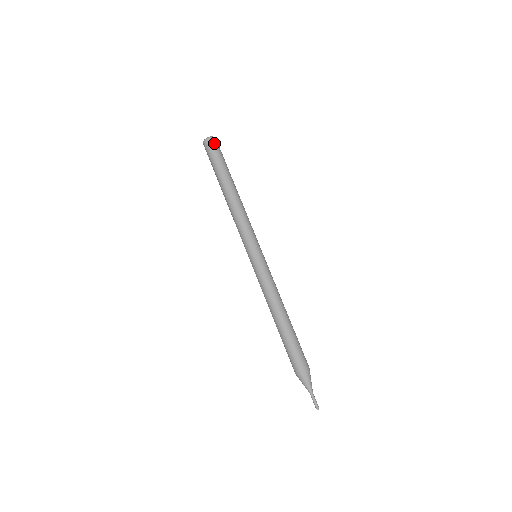
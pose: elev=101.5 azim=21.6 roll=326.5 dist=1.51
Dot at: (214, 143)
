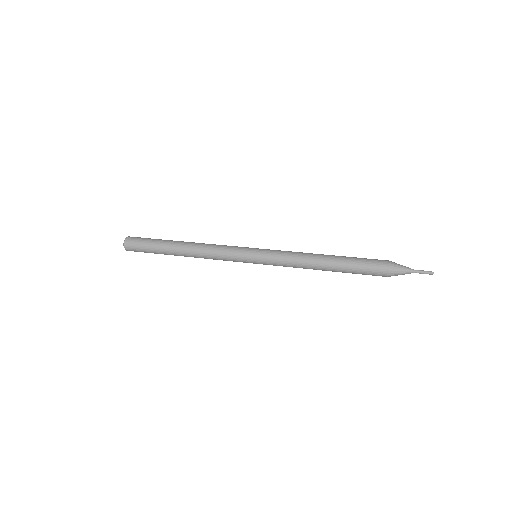
Dot at: occluded
